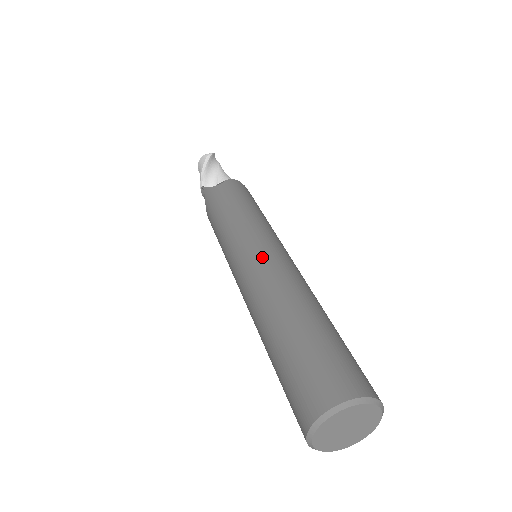
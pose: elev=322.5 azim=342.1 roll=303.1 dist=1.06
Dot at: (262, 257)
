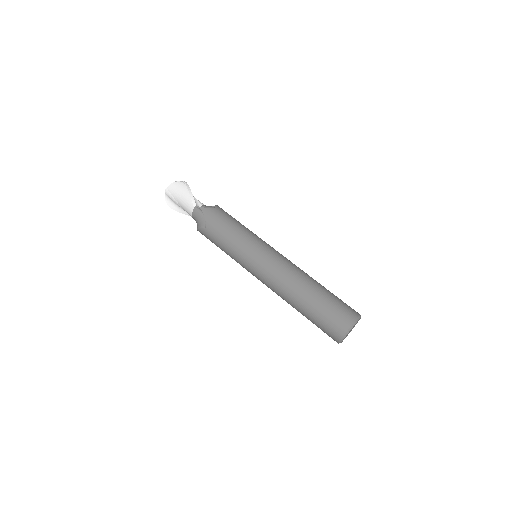
Dot at: (280, 256)
